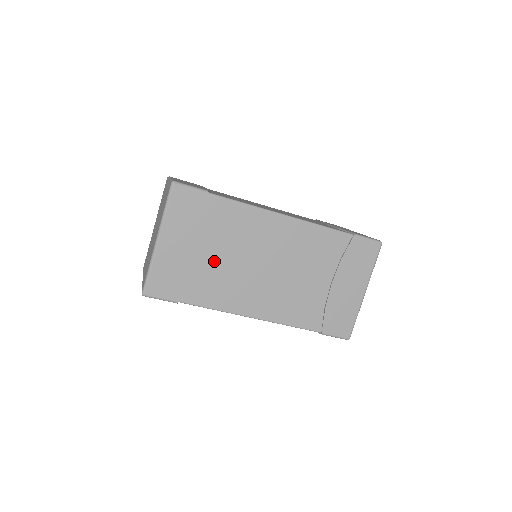
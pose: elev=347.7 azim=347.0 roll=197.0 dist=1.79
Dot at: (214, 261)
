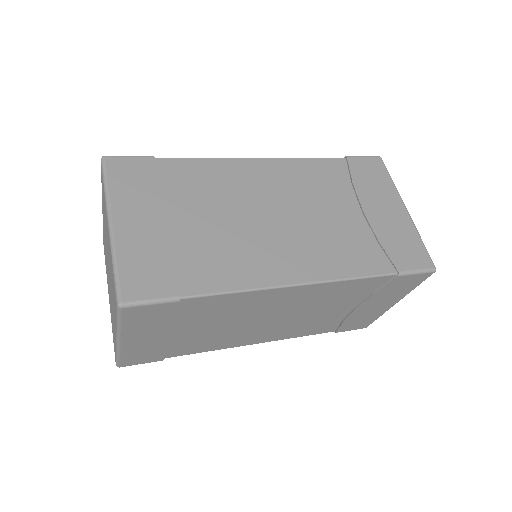
Dot at: (201, 332)
